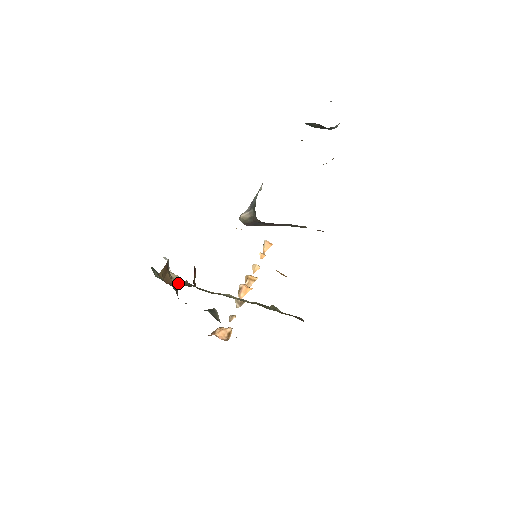
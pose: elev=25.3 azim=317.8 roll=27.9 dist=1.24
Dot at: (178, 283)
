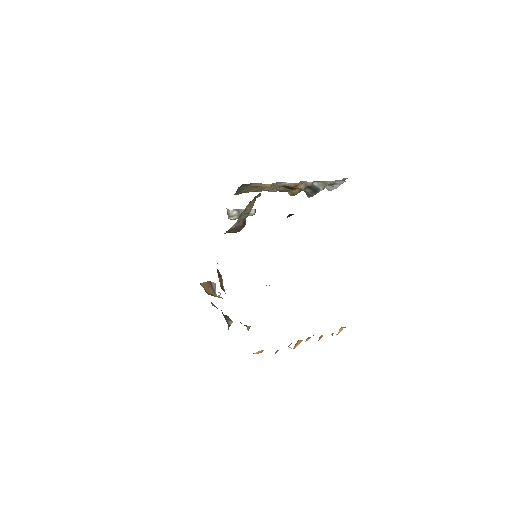
Dot at: occluded
